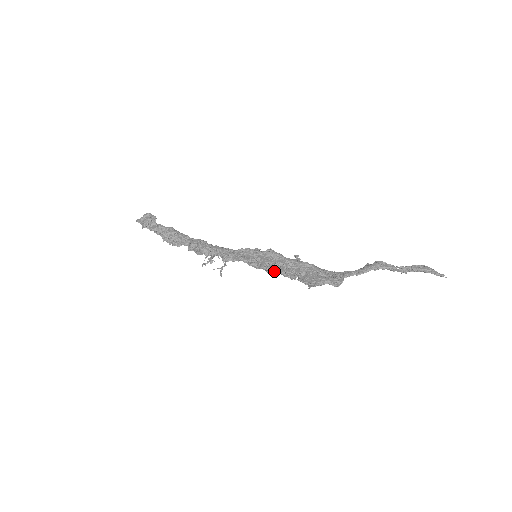
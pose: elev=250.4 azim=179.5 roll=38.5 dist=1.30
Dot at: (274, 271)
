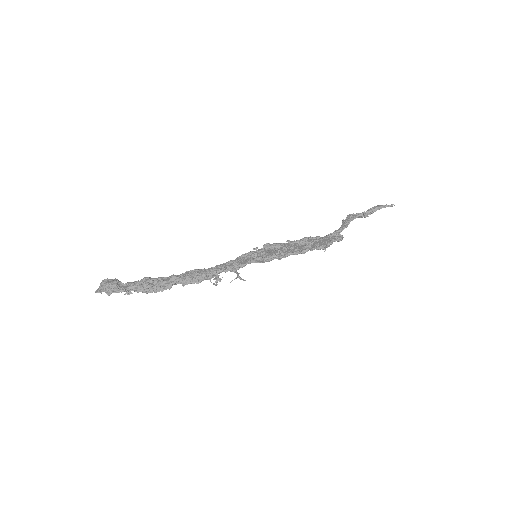
Dot at: (287, 253)
